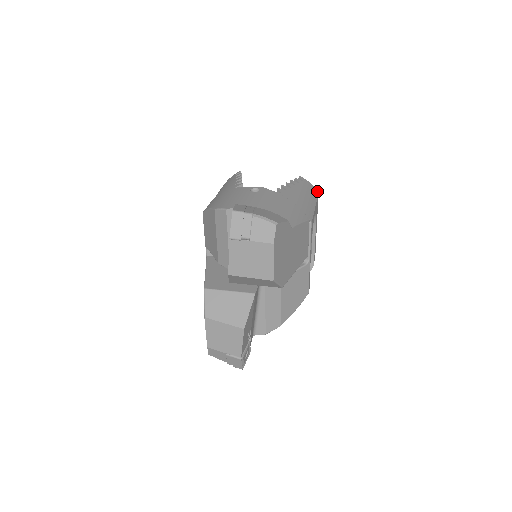
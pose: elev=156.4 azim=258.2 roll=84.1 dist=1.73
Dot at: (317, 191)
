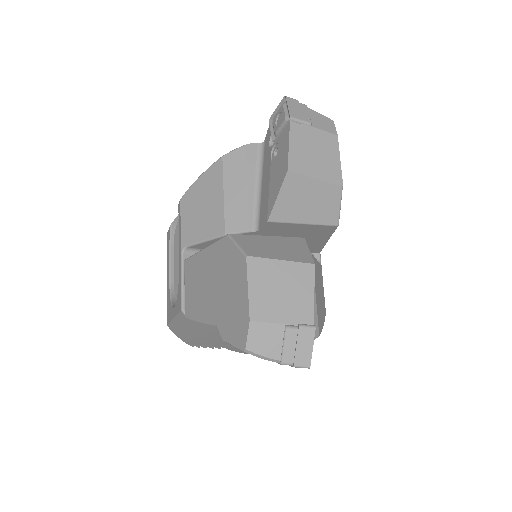
Dot at: occluded
